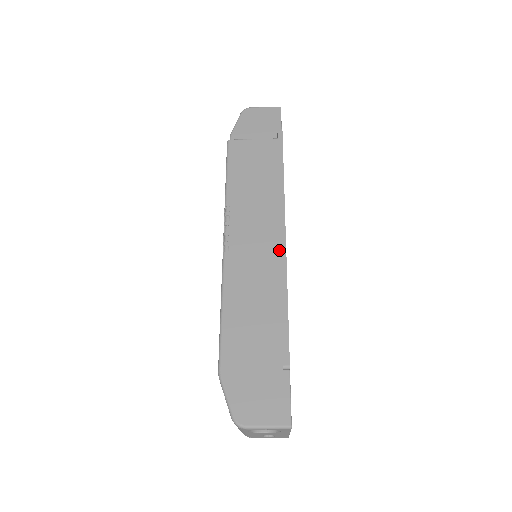
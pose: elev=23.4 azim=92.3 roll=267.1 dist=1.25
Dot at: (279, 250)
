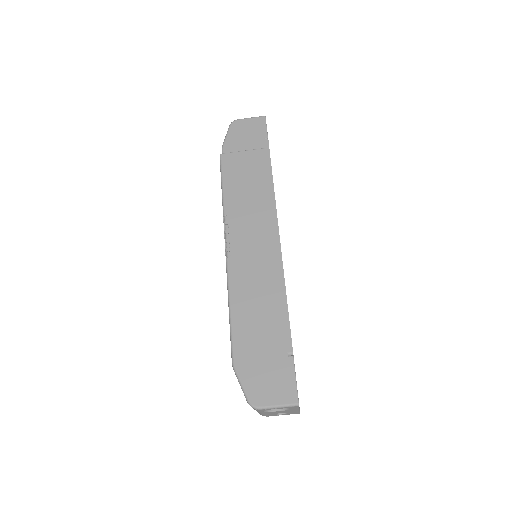
Dot at: (275, 251)
